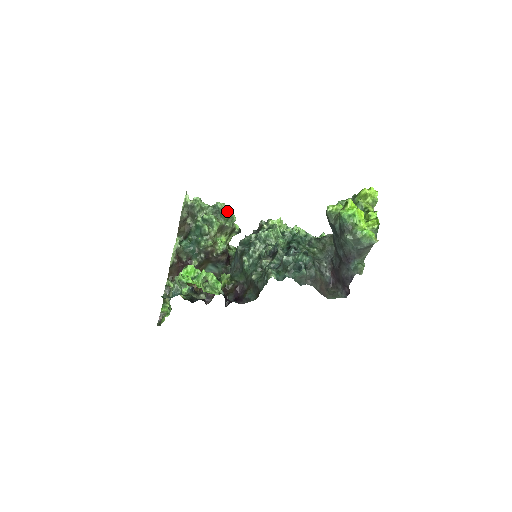
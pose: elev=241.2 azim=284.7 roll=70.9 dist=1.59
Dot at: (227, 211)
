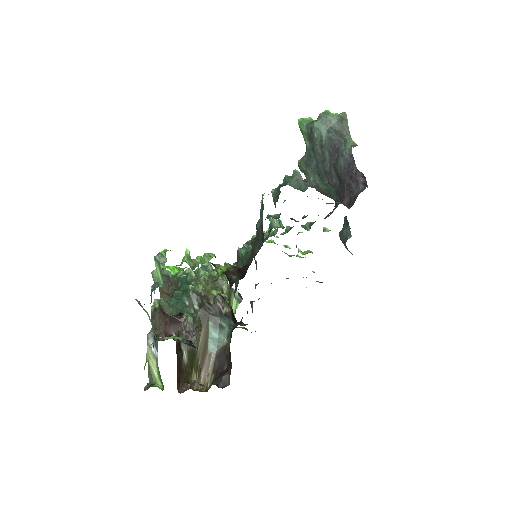
Dot at: (215, 270)
